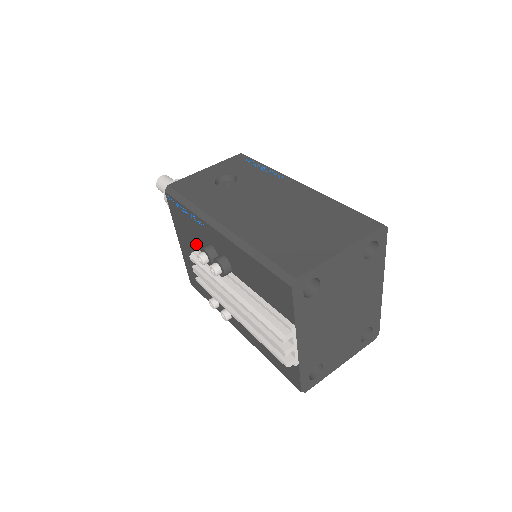
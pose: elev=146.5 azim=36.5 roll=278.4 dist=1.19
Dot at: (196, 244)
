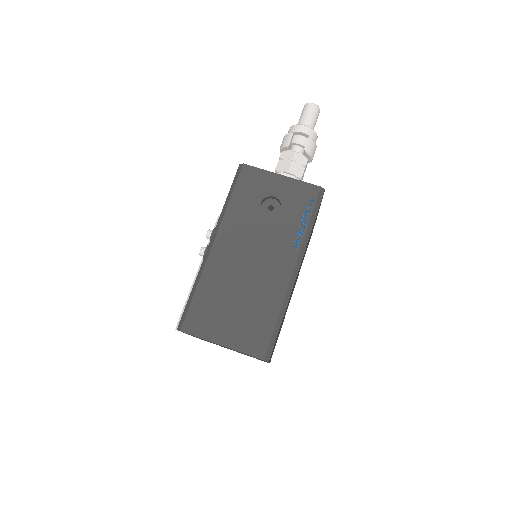
Dot at: occluded
